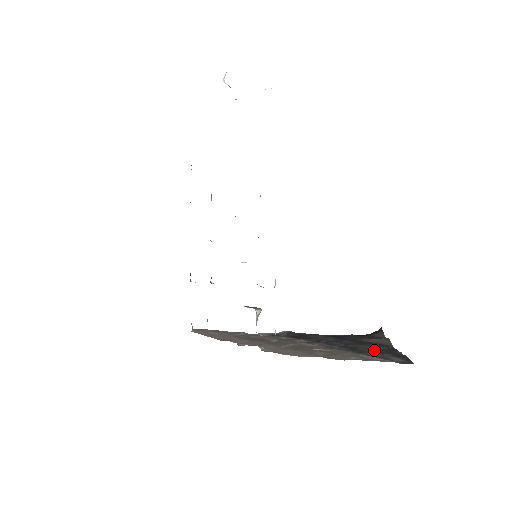
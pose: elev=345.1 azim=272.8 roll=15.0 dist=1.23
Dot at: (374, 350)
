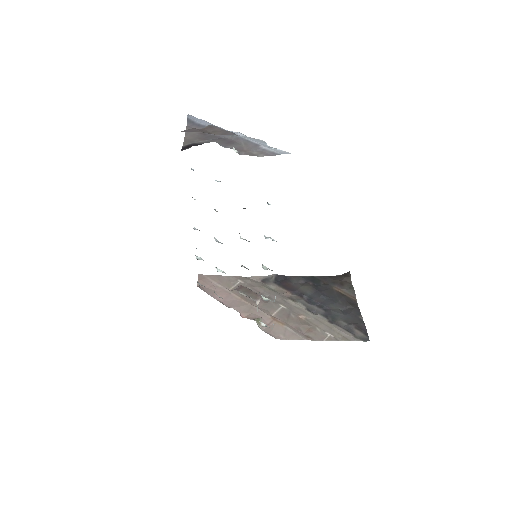
Dot at: (343, 314)
